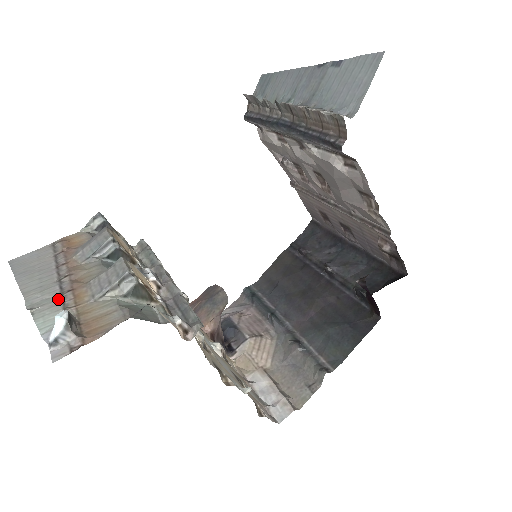
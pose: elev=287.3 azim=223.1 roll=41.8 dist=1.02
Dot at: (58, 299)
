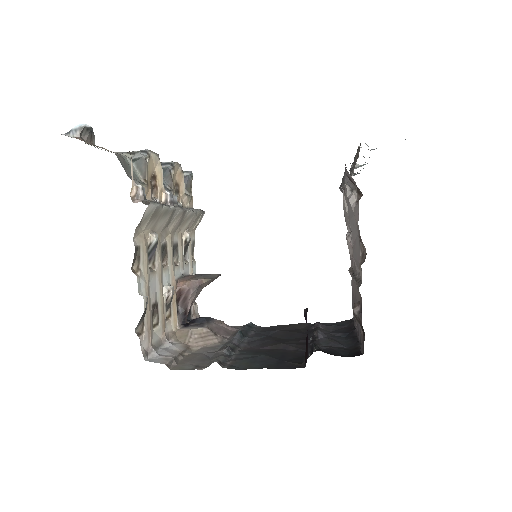
Dot at: occluded
